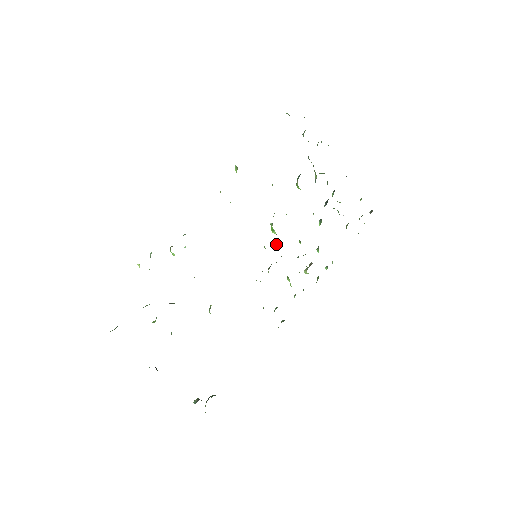
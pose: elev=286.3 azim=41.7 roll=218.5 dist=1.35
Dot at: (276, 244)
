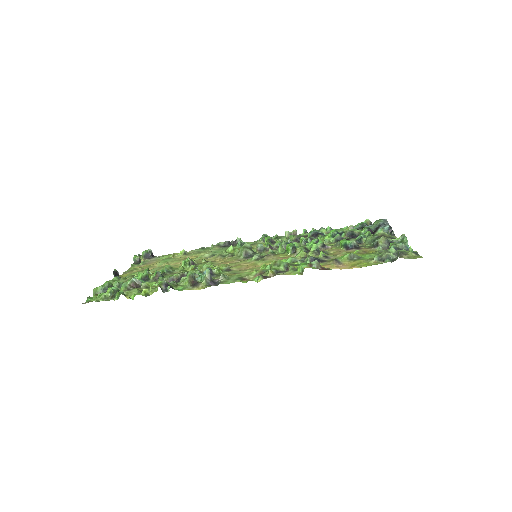
Dot at: (280, 250)
